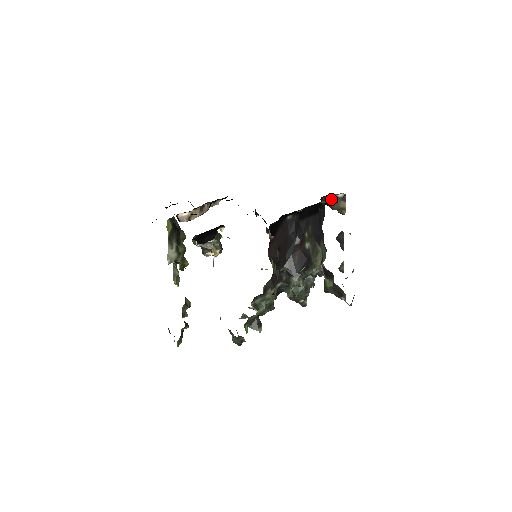
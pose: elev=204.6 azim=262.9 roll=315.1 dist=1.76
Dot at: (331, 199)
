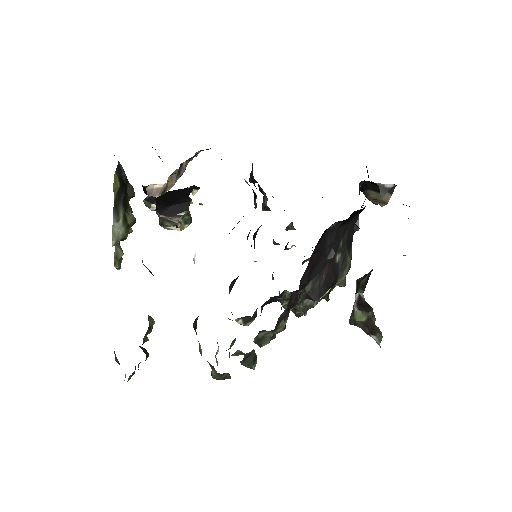
Dot at: (372, 186)
